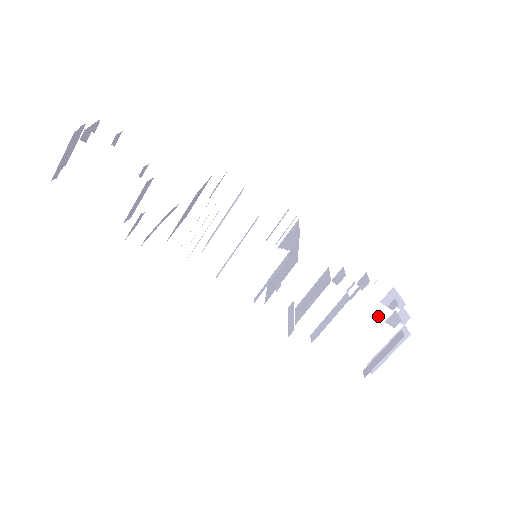
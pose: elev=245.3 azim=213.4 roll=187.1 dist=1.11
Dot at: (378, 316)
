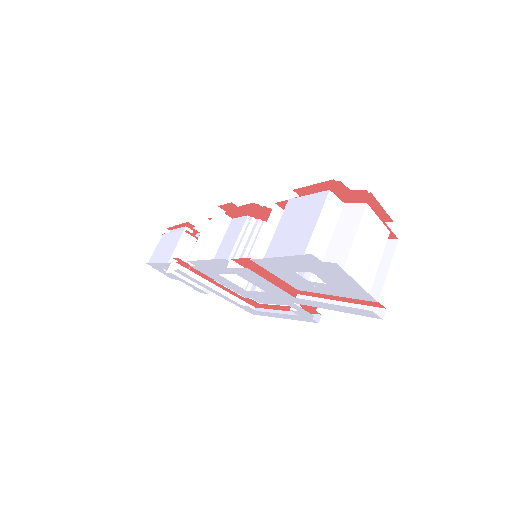
Dot at: occluded
